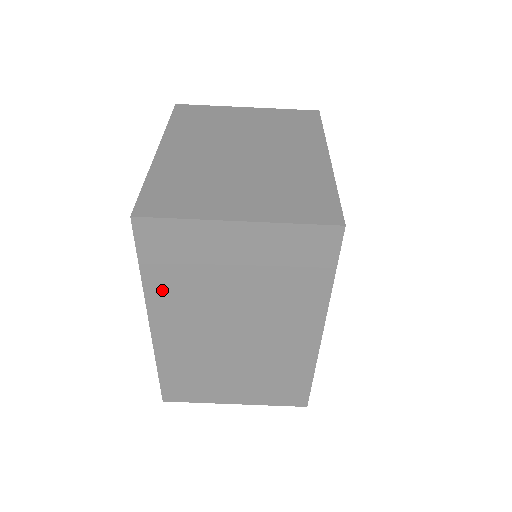
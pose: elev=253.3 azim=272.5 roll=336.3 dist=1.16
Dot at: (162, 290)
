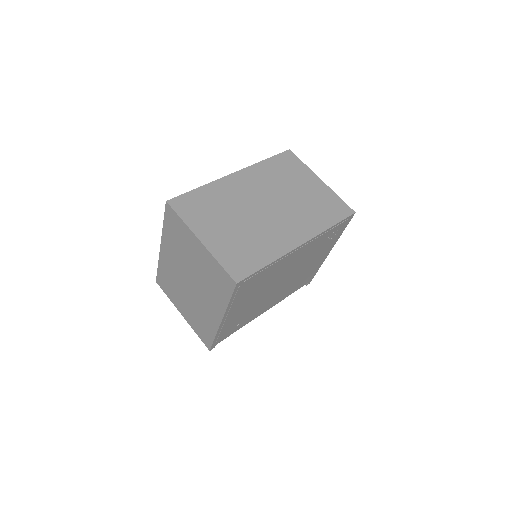
Dot at: (263, 169)
